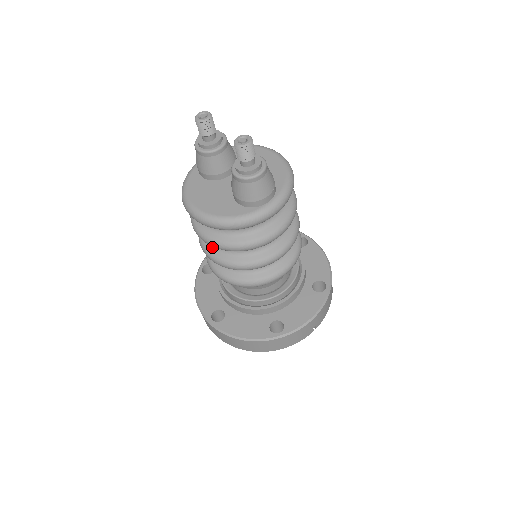
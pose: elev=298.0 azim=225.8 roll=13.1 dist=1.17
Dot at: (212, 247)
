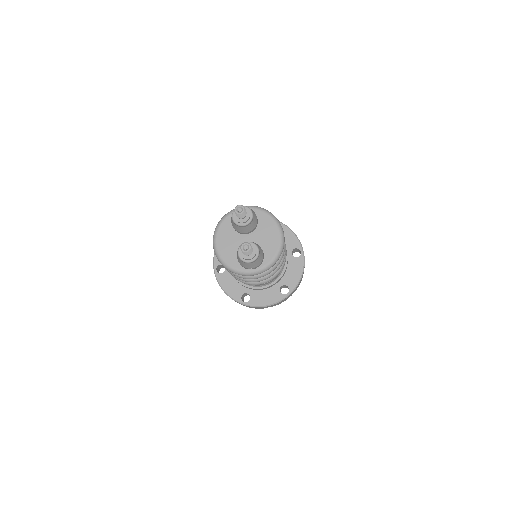
Dot at: occluded
